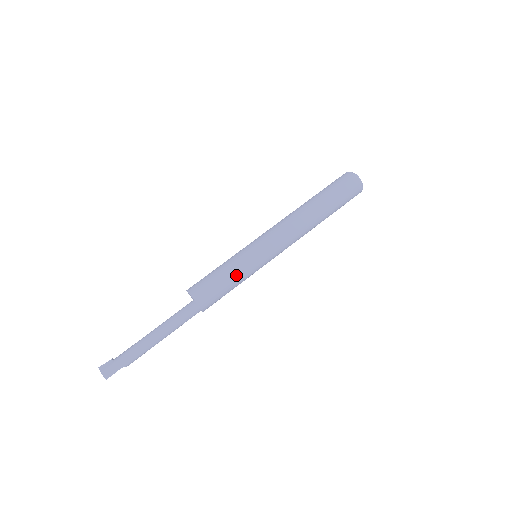
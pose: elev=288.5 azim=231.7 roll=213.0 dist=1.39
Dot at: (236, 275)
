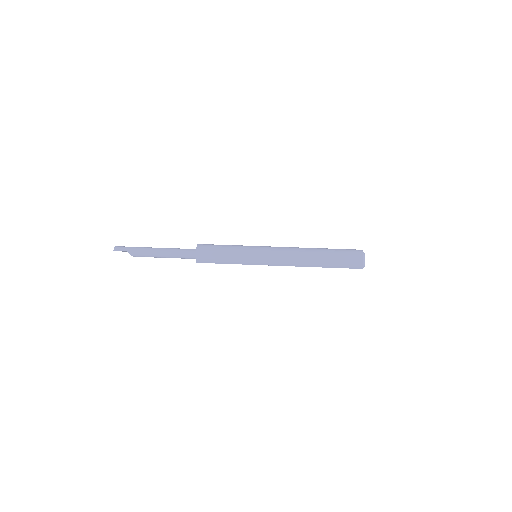
Dot at: (233, 251)
